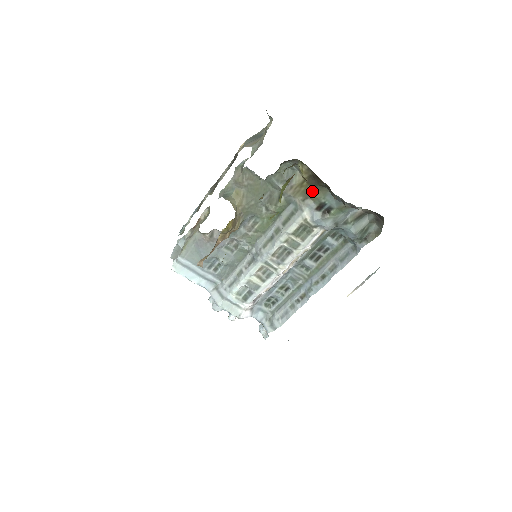
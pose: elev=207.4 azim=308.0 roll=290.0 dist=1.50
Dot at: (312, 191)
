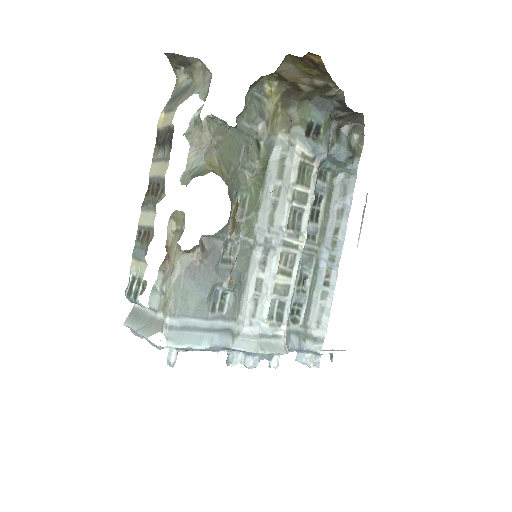
Dot at: (292, 115)
